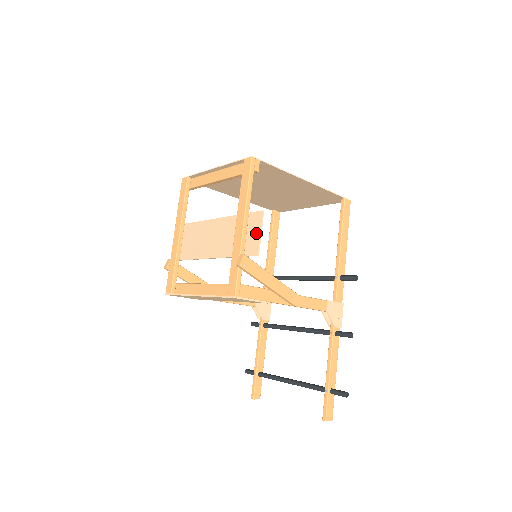
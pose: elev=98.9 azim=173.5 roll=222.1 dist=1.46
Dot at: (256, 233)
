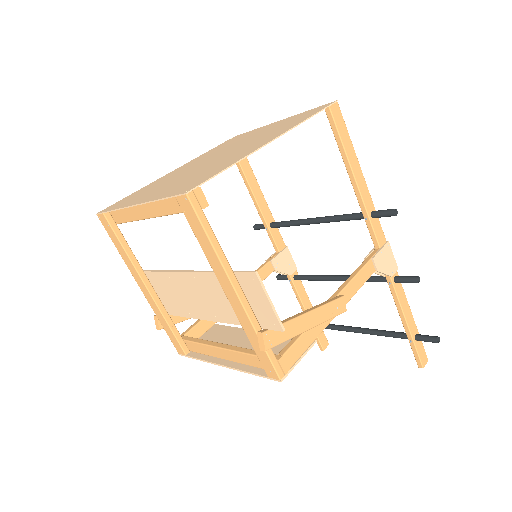
Dot at: (263, 303)
